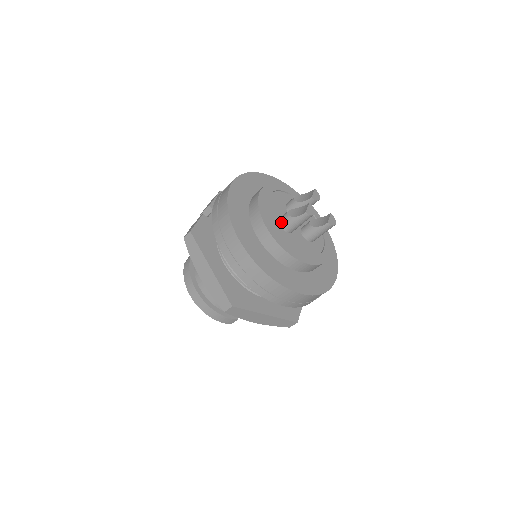
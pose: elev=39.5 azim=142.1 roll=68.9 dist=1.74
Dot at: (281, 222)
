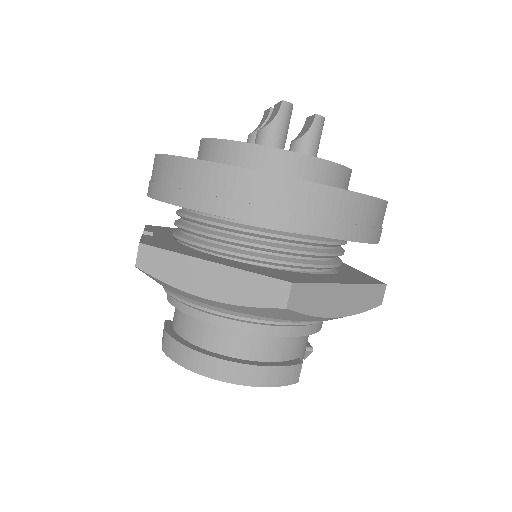
Dot at: occluded
